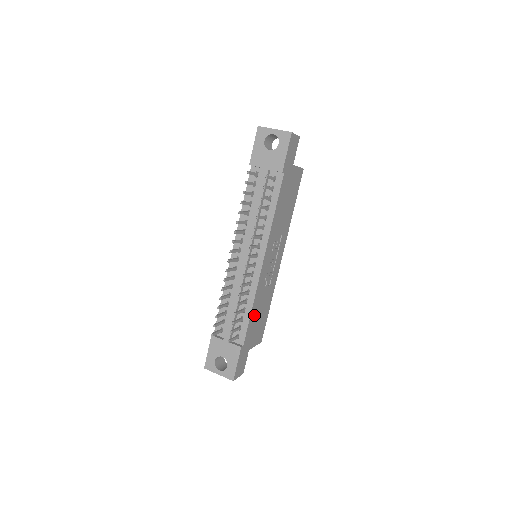
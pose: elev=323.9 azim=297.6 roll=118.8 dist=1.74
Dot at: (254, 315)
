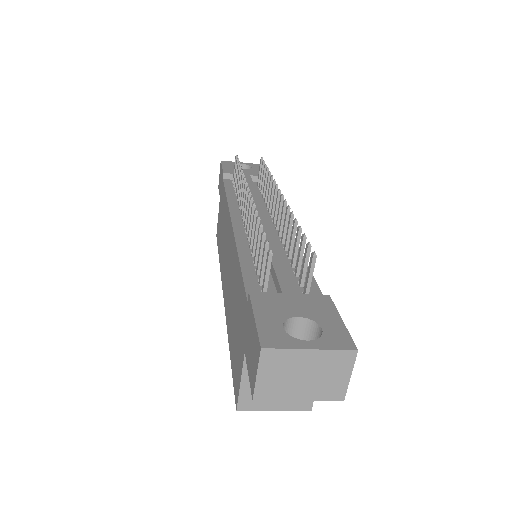
Dot at: occluded
